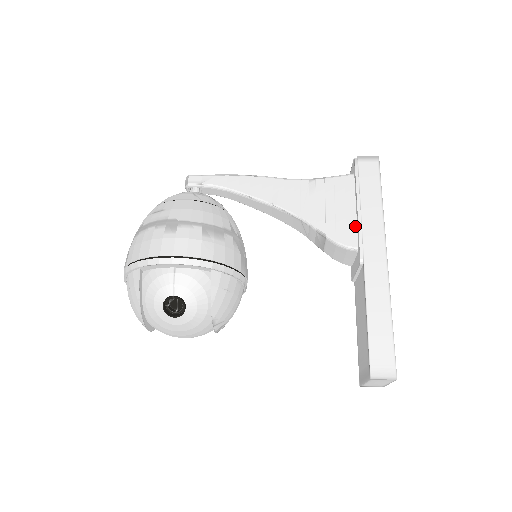
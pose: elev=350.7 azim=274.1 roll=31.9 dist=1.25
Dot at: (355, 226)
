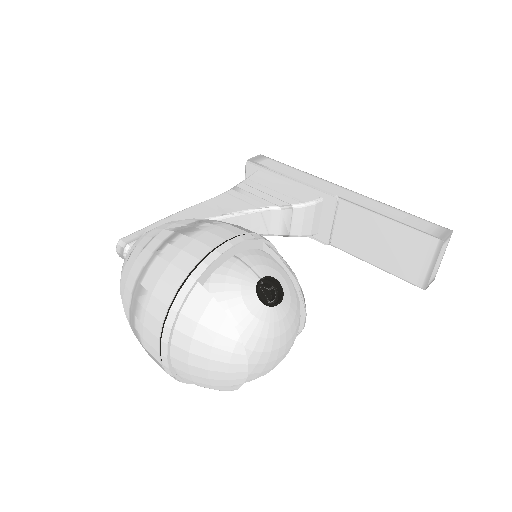
Dot at: (301, 189)
